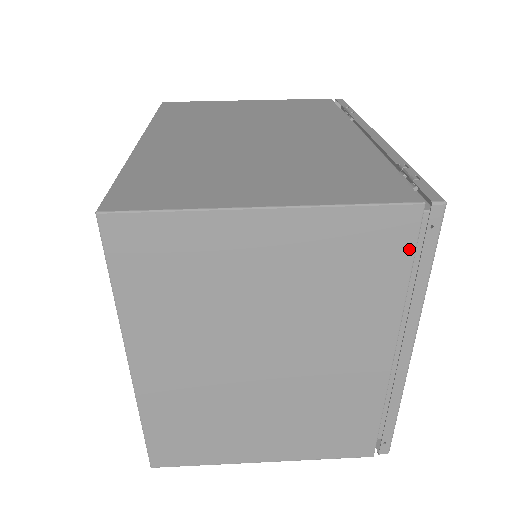
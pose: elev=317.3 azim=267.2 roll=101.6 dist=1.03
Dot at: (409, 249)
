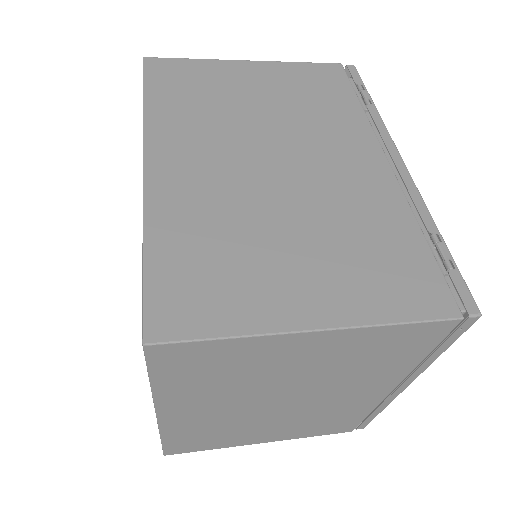
Dot at: (435, 342)
